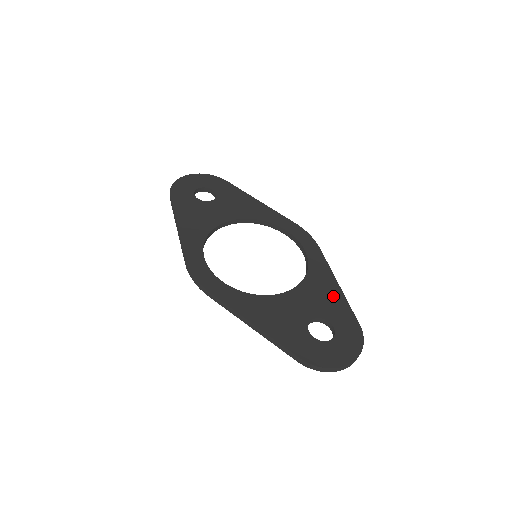
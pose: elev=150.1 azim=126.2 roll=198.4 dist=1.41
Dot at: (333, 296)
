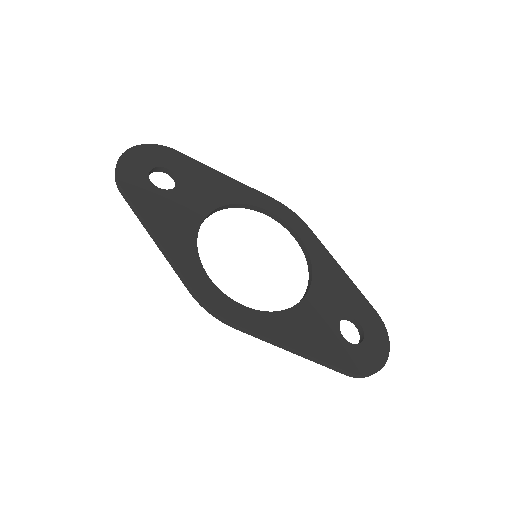
Dot at: (344, 285)
